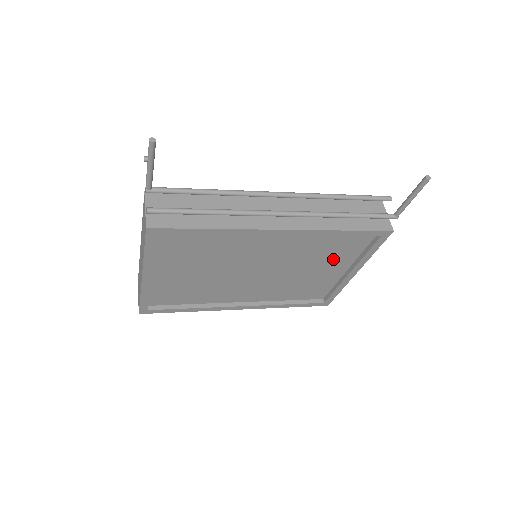
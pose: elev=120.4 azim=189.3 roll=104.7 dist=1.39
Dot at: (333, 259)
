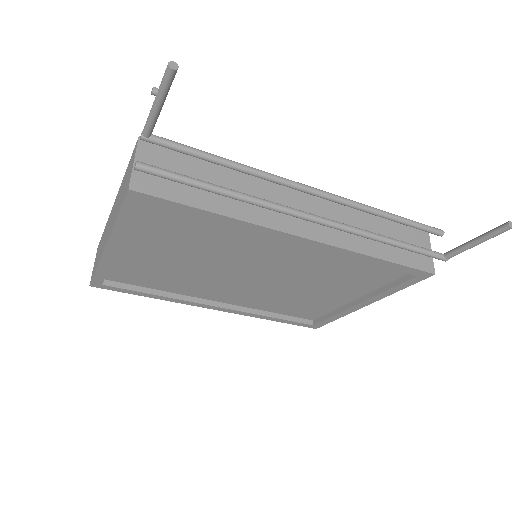
Dot at: (347, 284)
